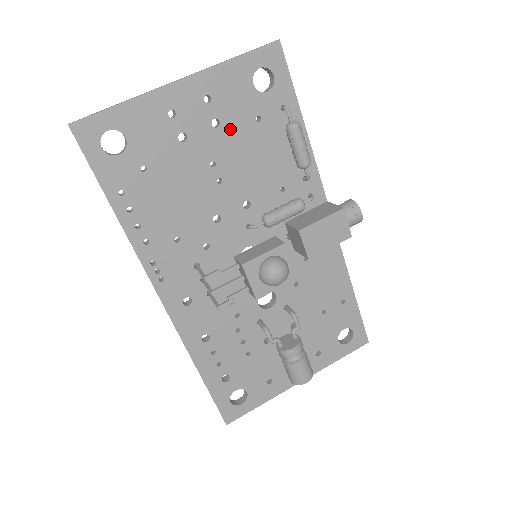
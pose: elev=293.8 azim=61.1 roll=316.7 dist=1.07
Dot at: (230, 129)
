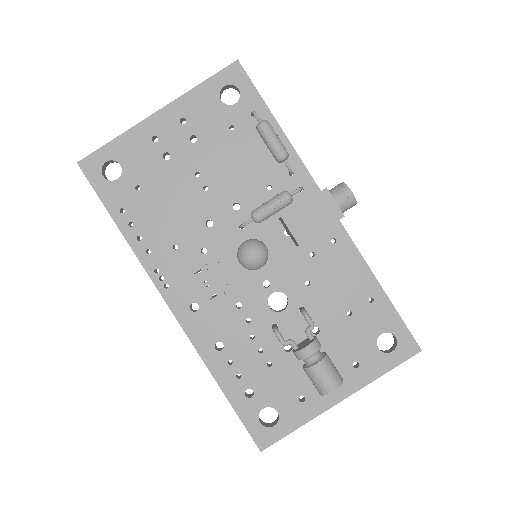
Dot at: (207, 142)
